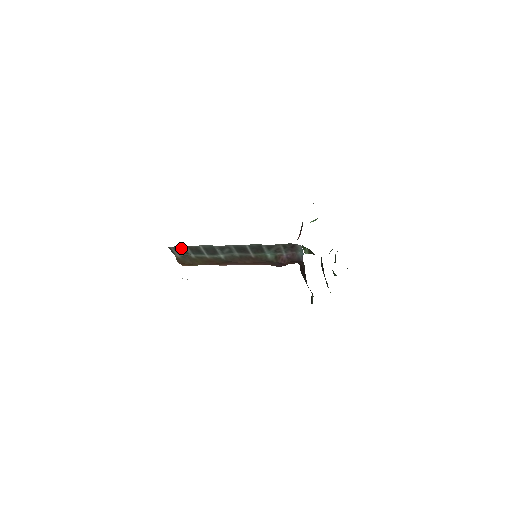
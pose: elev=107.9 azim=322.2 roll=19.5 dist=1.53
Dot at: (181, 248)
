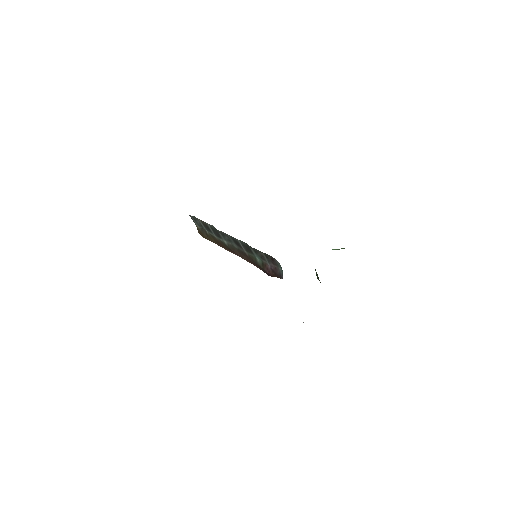
Dot at: (197, 220)
